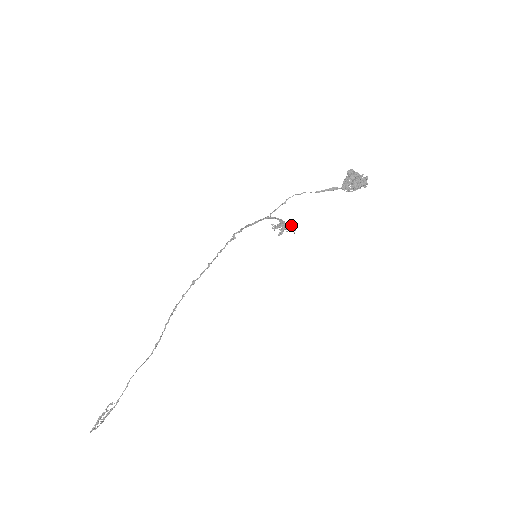
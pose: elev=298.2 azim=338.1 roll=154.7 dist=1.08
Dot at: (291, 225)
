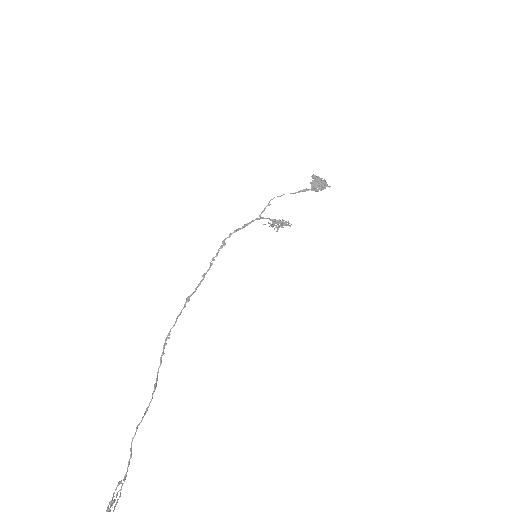
Dot at: (283, 222)
